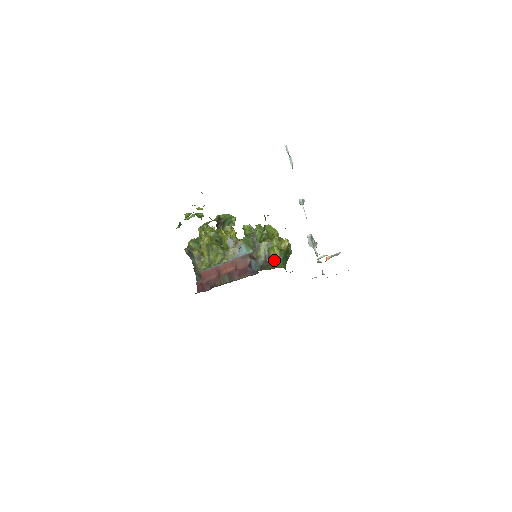
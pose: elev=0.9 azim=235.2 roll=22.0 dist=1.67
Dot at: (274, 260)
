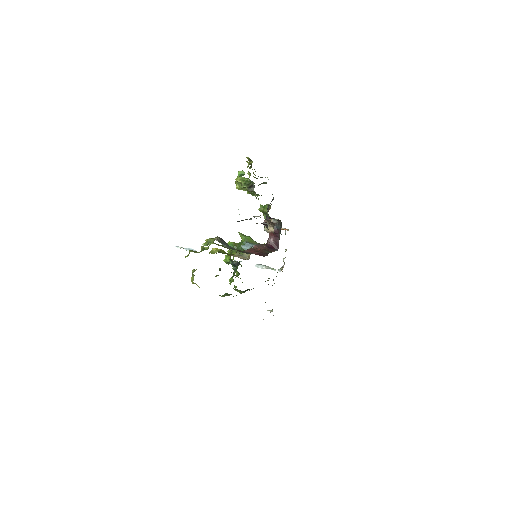
Dot at: occluded
